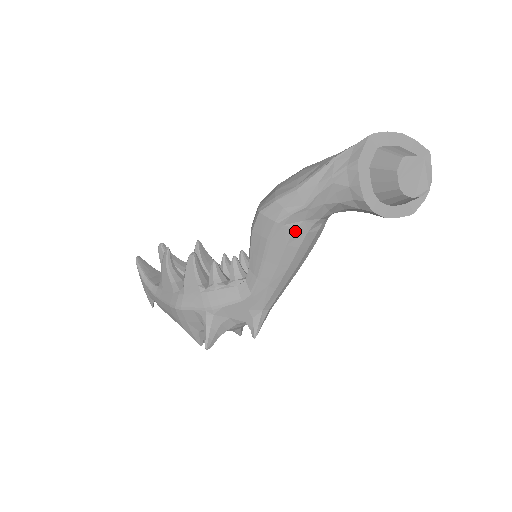
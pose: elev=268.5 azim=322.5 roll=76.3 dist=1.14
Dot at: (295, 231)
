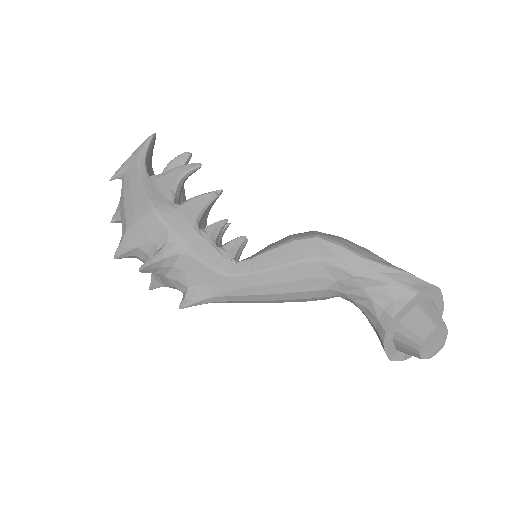
Dot at: (322, 279)
